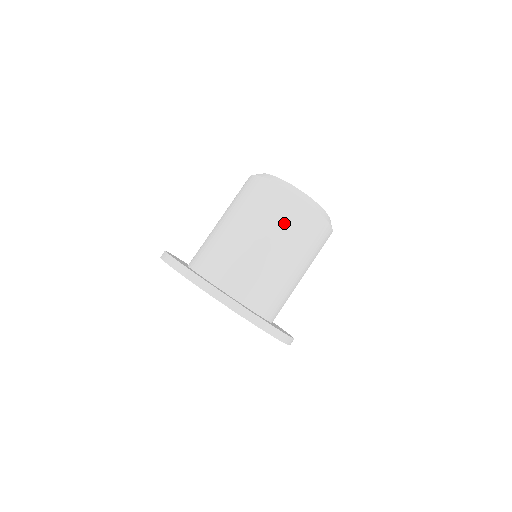
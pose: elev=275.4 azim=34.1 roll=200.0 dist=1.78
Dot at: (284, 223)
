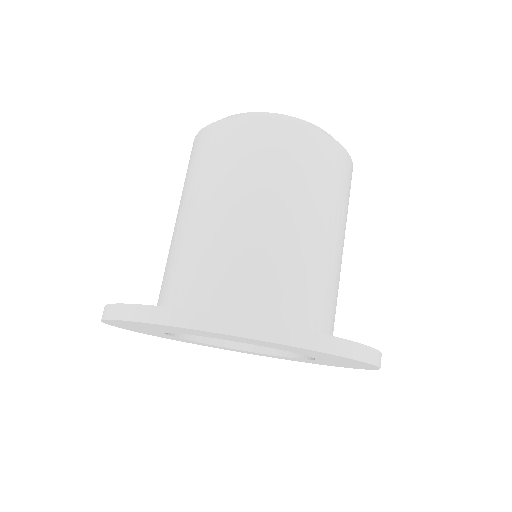
Dot at: (304, 174)
